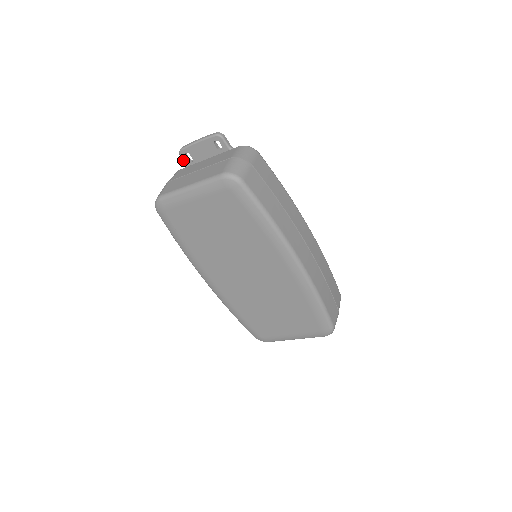
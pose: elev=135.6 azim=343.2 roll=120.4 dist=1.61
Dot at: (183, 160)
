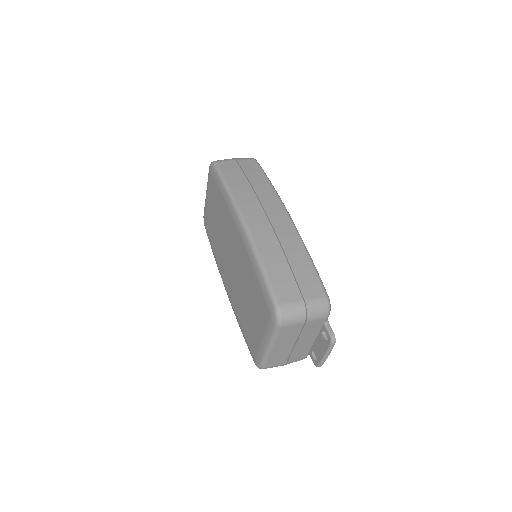
Dot at: occluded
